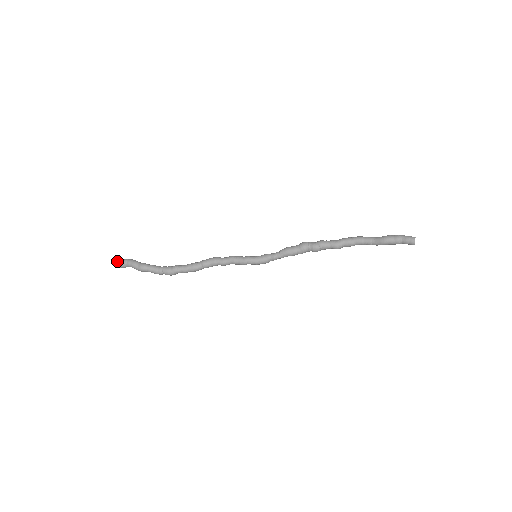
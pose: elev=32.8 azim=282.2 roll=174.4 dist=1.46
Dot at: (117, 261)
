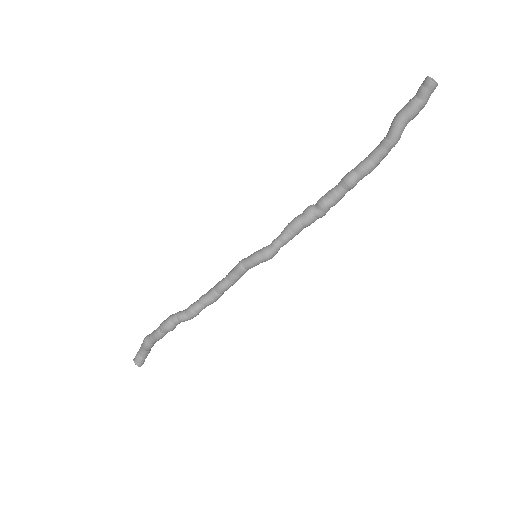
Dot at: occluded
